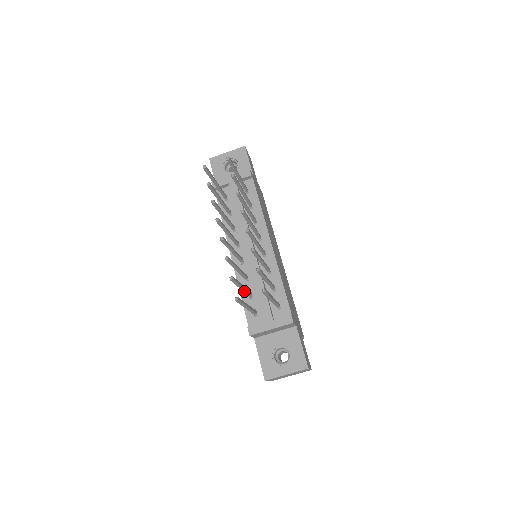
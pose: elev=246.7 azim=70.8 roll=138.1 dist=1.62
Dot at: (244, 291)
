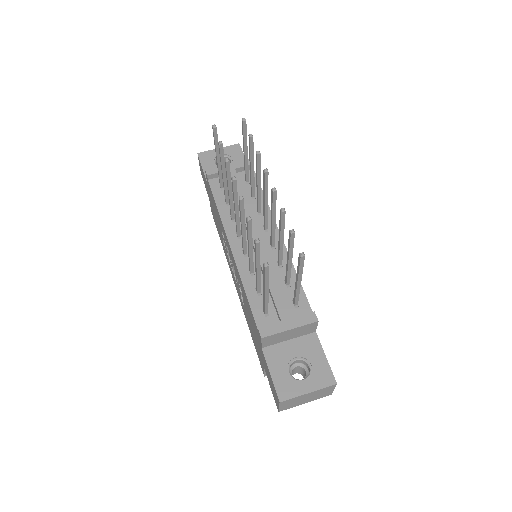
Dot at: (257, 277)
